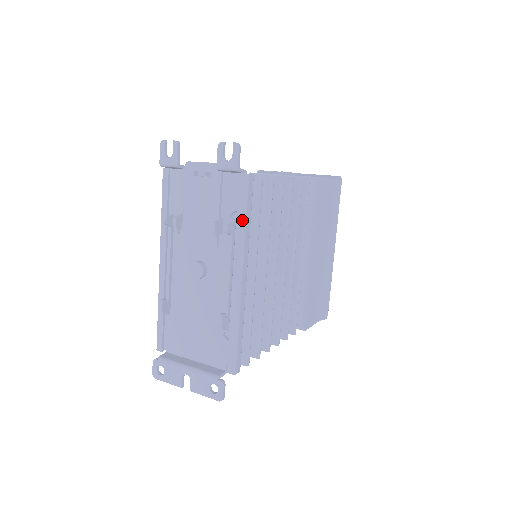
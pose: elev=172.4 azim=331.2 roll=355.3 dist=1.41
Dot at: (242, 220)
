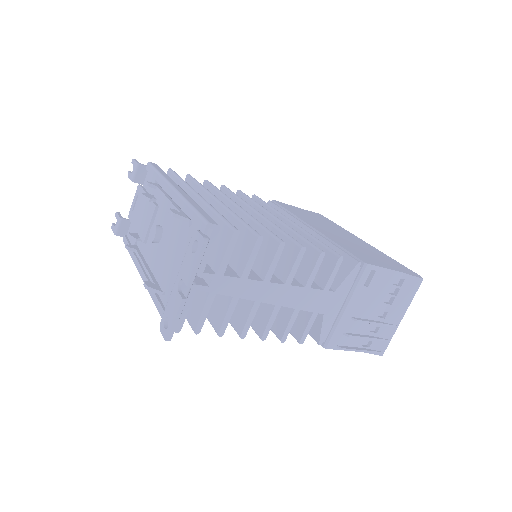
Dot at: (156, 174)
